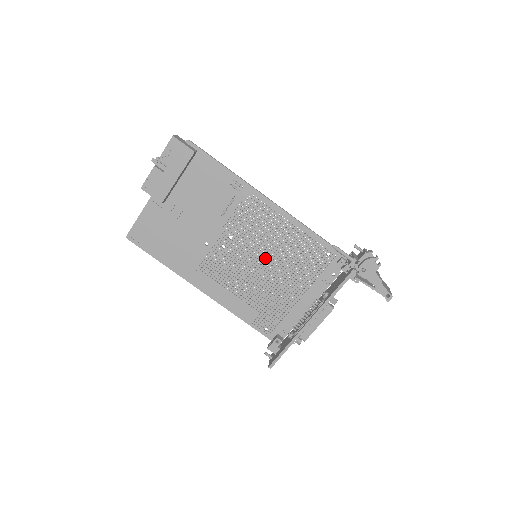
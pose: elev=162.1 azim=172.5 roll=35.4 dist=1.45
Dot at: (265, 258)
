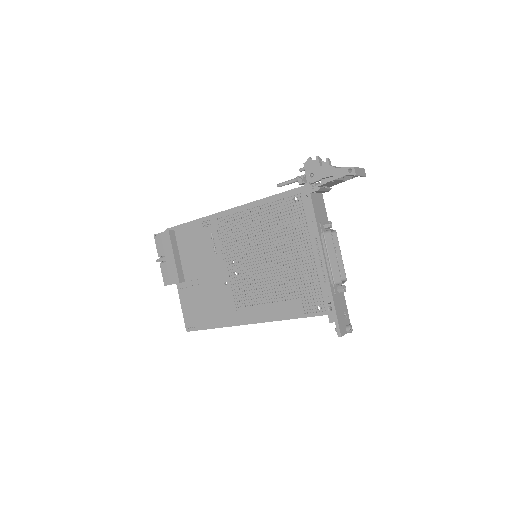
Dot at: (263, 251)
